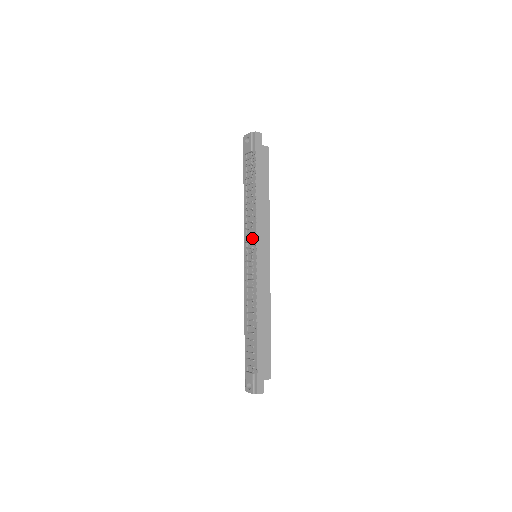
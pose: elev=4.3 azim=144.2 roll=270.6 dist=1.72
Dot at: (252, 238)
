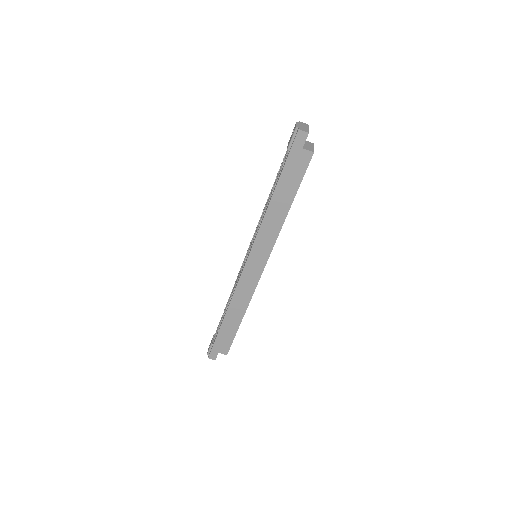
Dot at: (252, 241)
